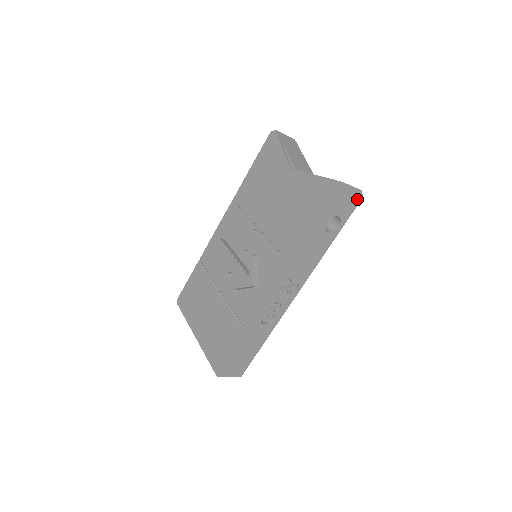
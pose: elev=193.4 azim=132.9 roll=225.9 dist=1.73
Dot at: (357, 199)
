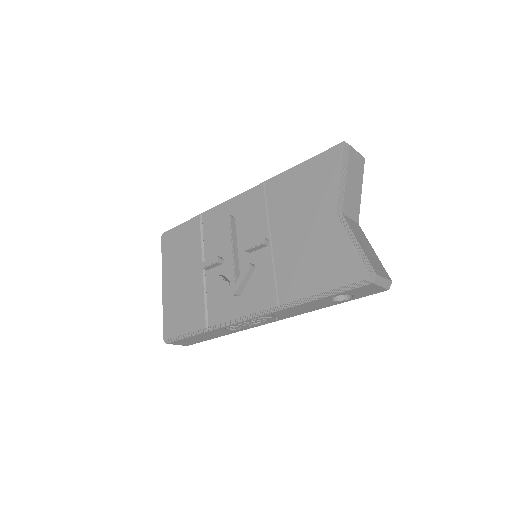
Dot at: (382, 289)
